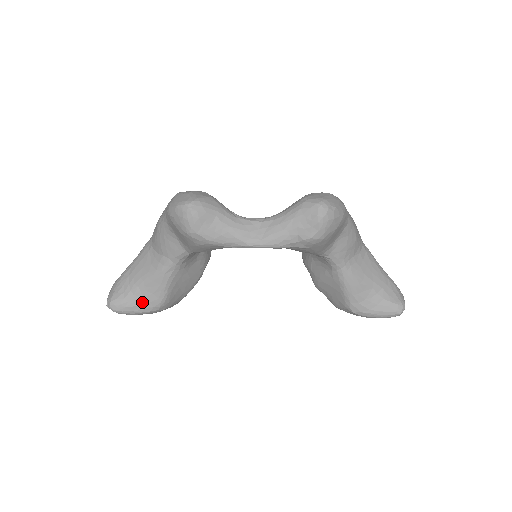
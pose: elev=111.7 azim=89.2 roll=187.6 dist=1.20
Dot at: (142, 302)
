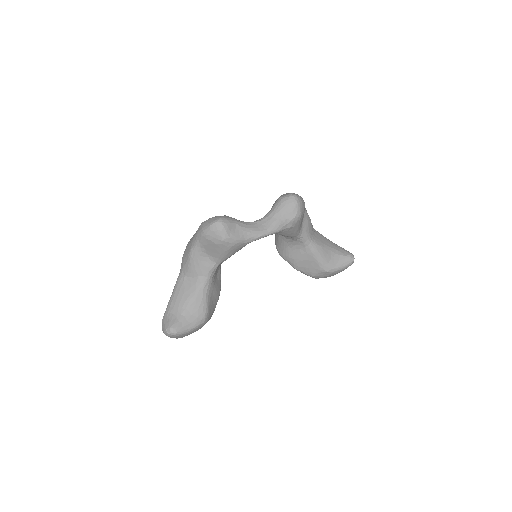
Dot at: (192, 319)
